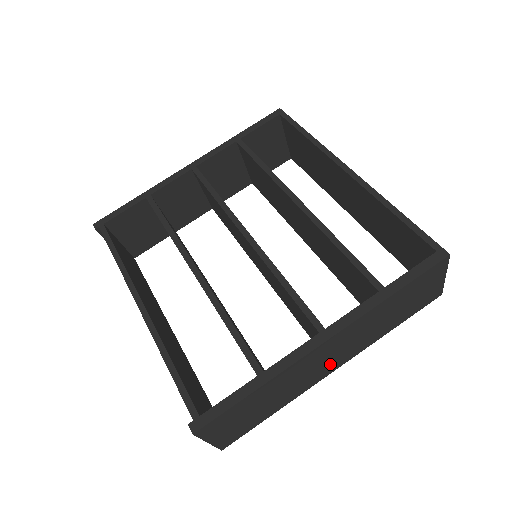
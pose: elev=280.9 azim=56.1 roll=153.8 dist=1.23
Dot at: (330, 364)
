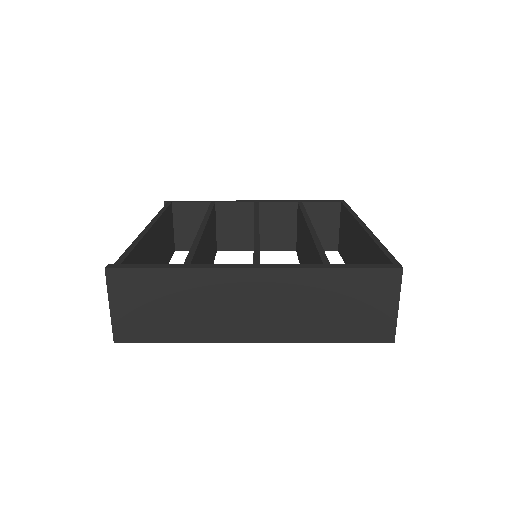
Dot at: (251, 322)
